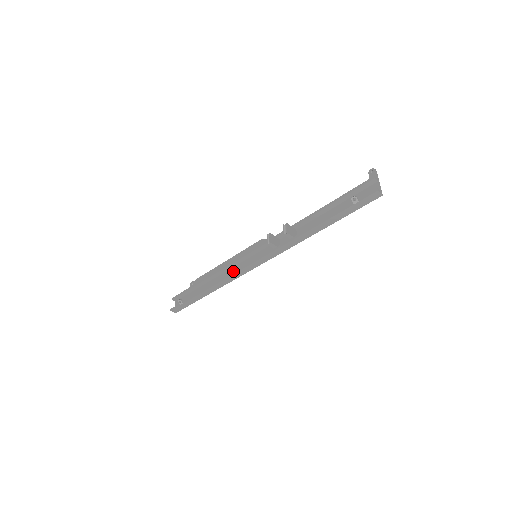
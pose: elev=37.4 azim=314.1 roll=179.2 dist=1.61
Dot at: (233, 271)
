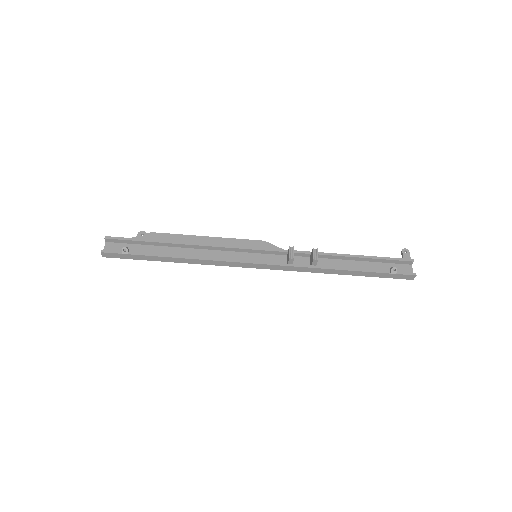
Dot at: (218, 255)
